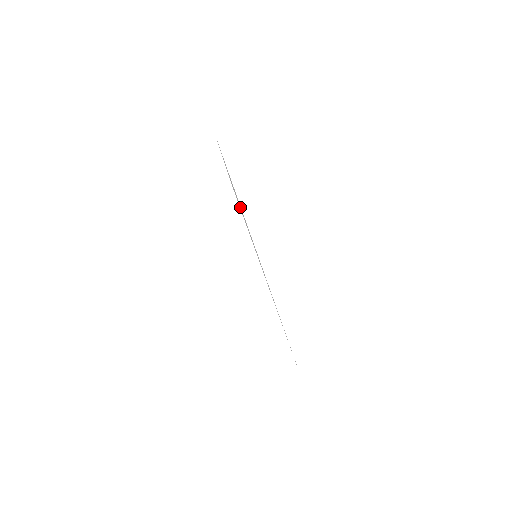
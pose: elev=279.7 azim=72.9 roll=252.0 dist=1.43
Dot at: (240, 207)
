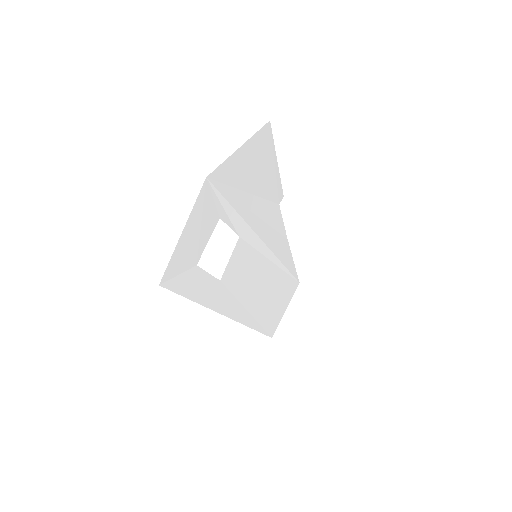
Dot at: (279, 248)
